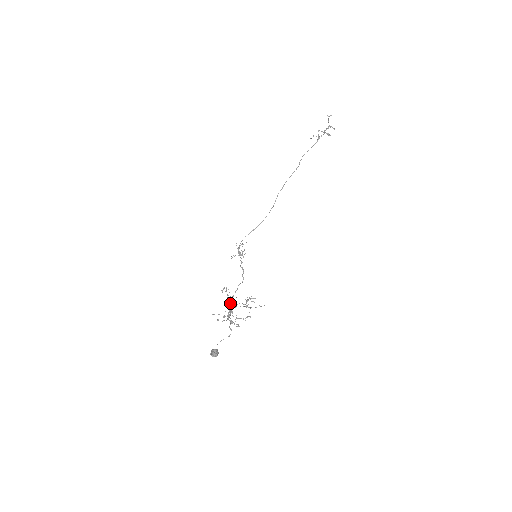
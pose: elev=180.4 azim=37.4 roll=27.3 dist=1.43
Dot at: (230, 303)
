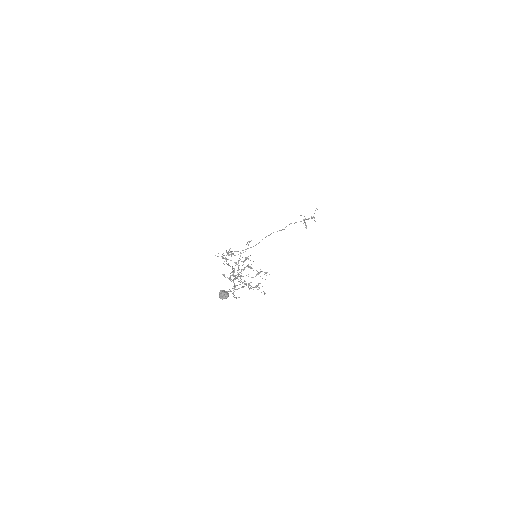
Dot at: (234, 271)
